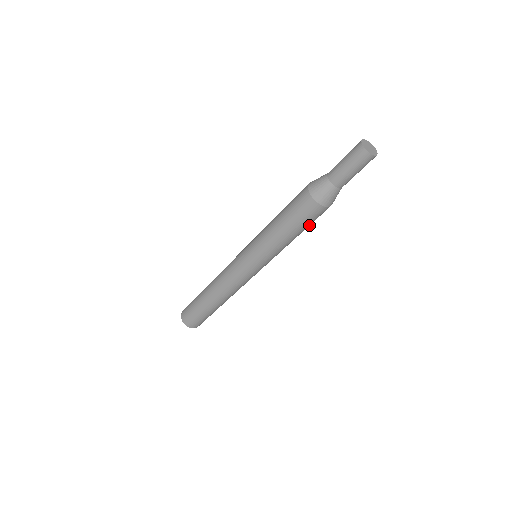
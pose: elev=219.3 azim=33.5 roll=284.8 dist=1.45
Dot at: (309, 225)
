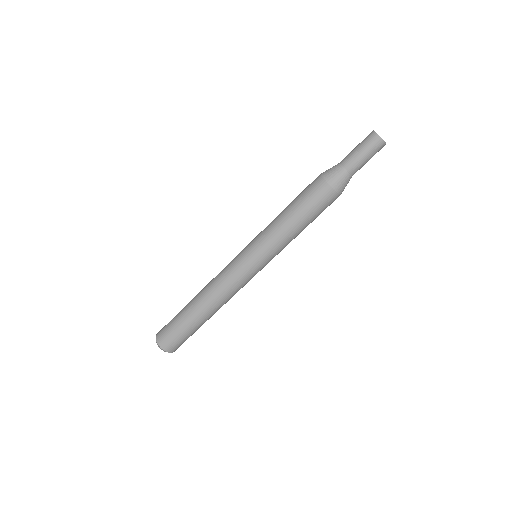
Dot at: (308, 208)
